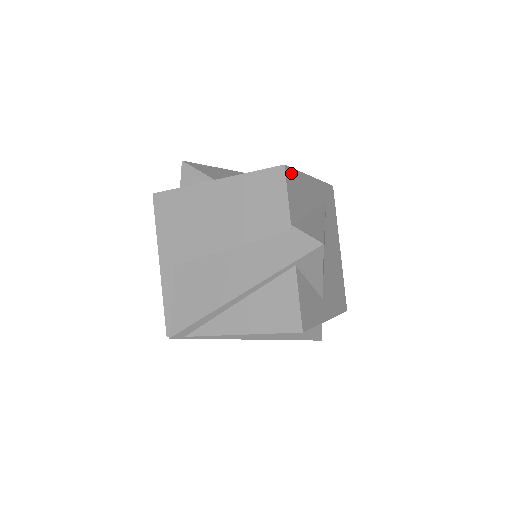
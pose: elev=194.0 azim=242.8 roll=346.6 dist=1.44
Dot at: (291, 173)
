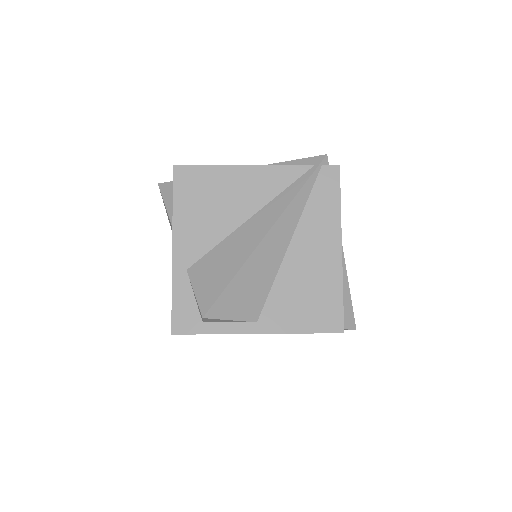
Dot at: (342, 316)
